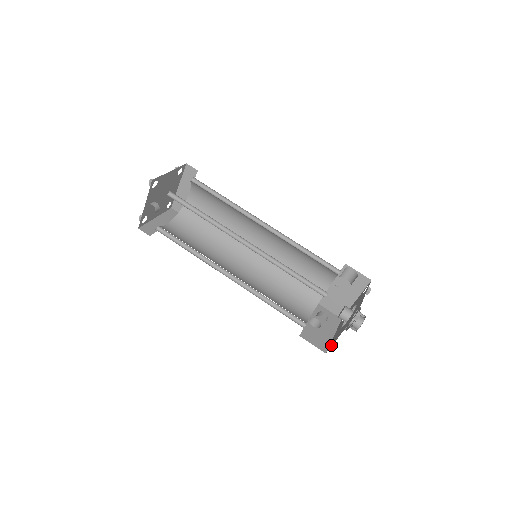
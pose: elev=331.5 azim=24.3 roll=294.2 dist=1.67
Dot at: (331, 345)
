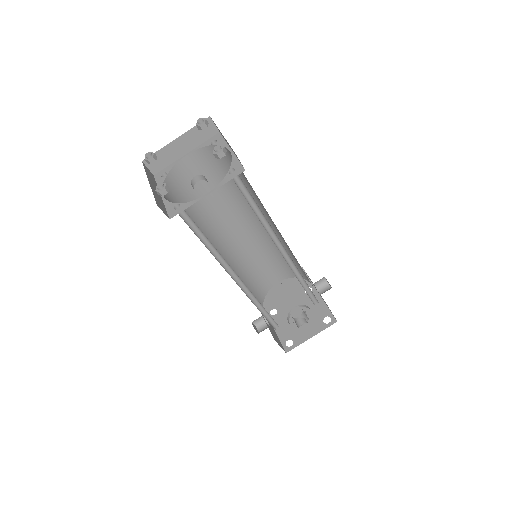
Dot at: (293, 346)
